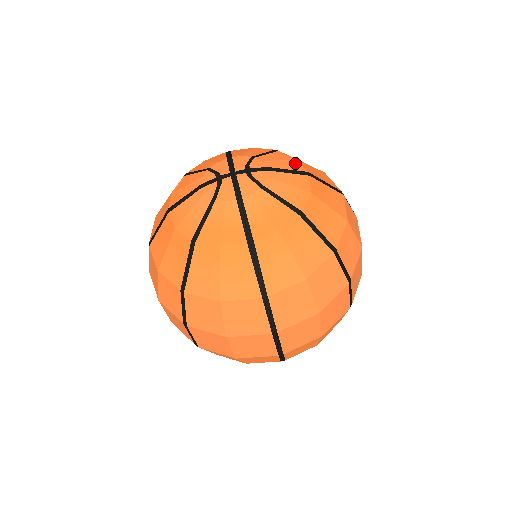
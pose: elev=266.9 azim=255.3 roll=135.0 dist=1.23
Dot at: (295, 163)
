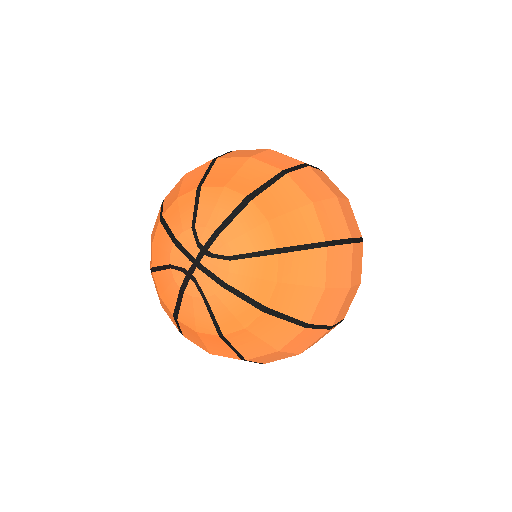
Dot at: (228, 196)
